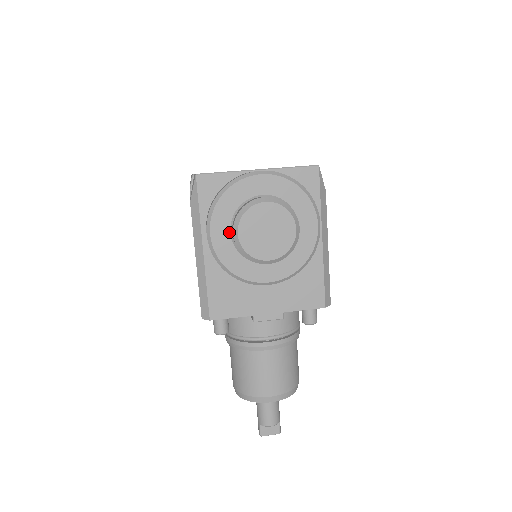
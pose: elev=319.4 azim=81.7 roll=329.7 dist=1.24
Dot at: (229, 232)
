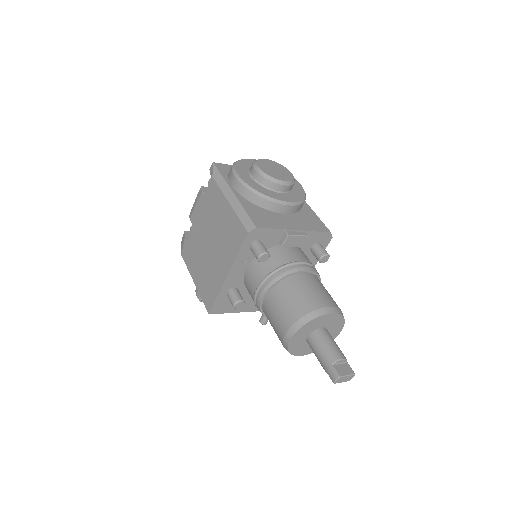
Dot at: (249, 176)
